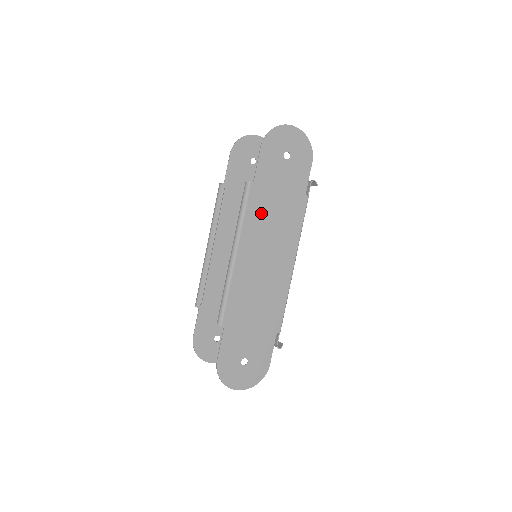
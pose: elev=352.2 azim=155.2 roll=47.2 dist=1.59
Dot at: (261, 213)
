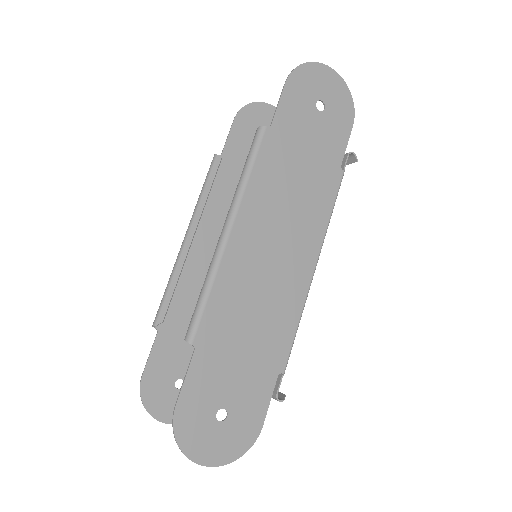
Dot at: (275, 177)
